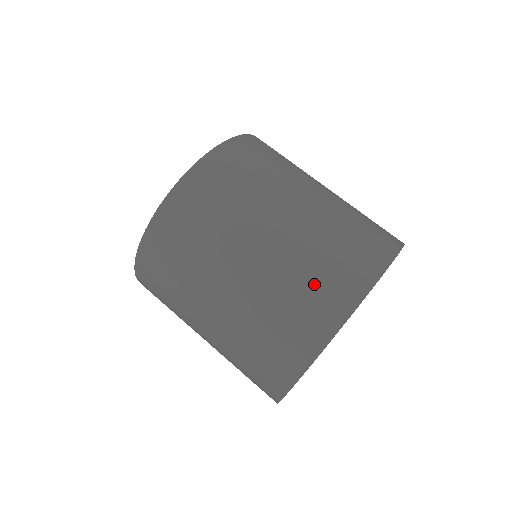
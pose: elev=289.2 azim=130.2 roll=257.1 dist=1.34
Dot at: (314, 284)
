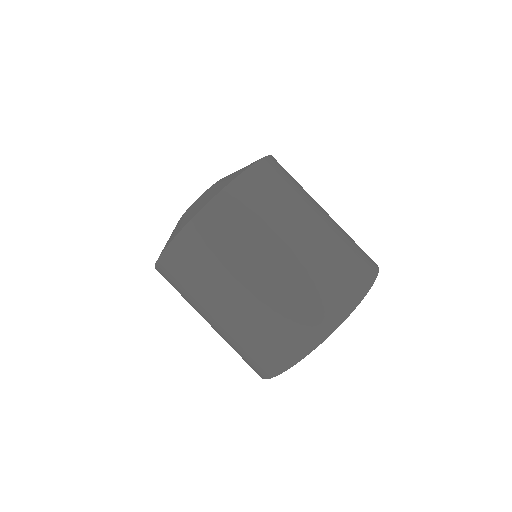
Dot at: (247, 355)
